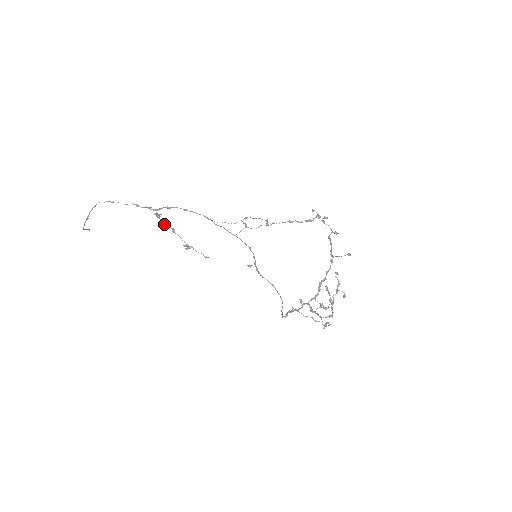
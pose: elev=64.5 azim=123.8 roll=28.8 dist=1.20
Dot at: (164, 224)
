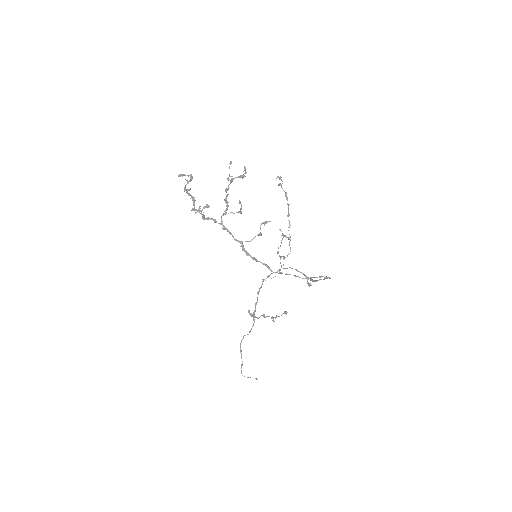
Dot at: occluded
